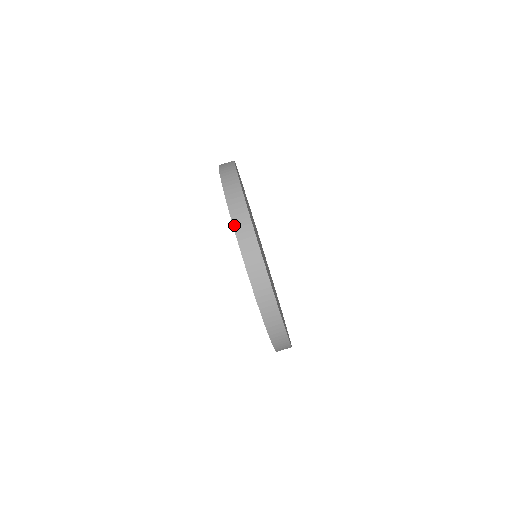
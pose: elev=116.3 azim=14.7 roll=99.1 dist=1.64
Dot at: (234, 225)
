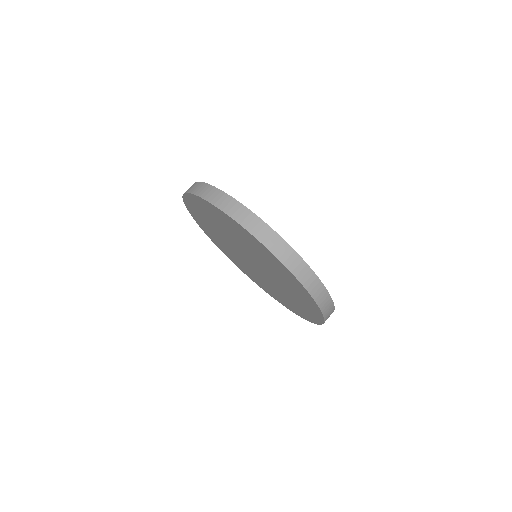
Dot at: (277, 256)
